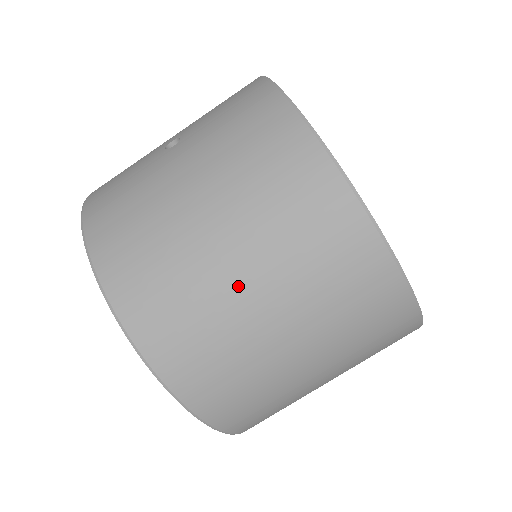
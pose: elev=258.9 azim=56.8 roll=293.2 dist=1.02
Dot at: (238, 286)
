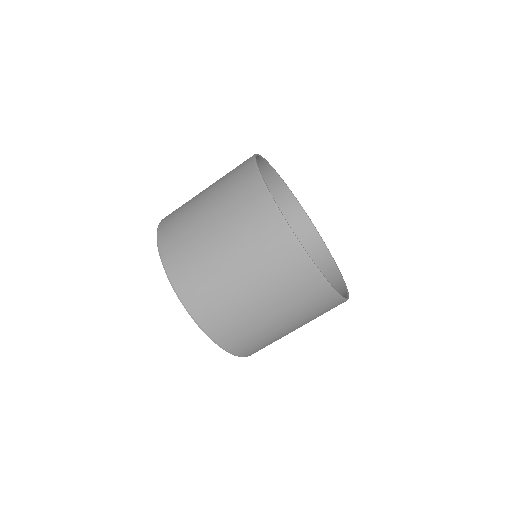
Dot at: (216, 245)
